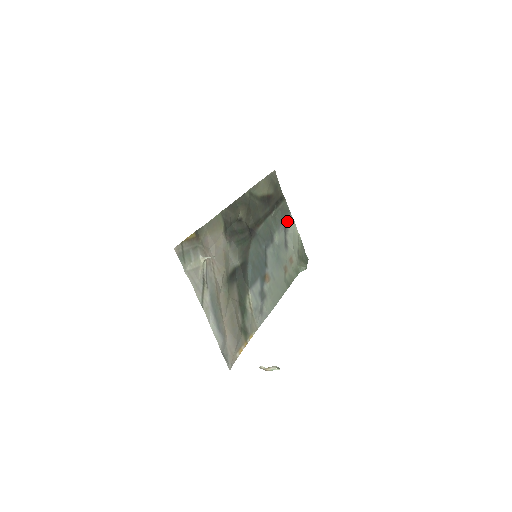
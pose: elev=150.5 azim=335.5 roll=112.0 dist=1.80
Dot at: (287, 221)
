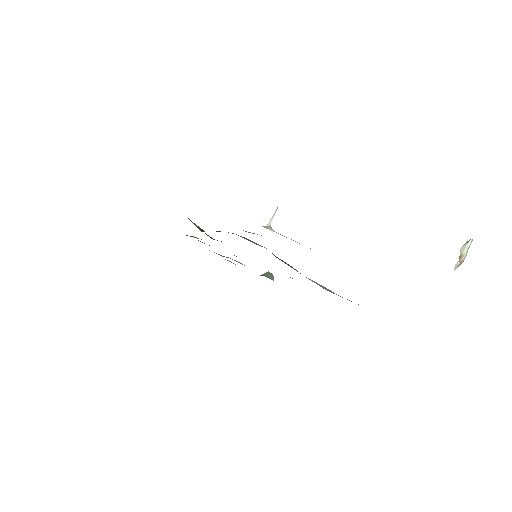
Dot at: occluded
